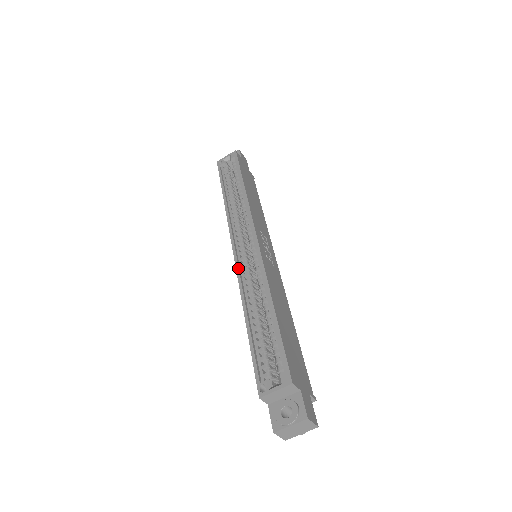
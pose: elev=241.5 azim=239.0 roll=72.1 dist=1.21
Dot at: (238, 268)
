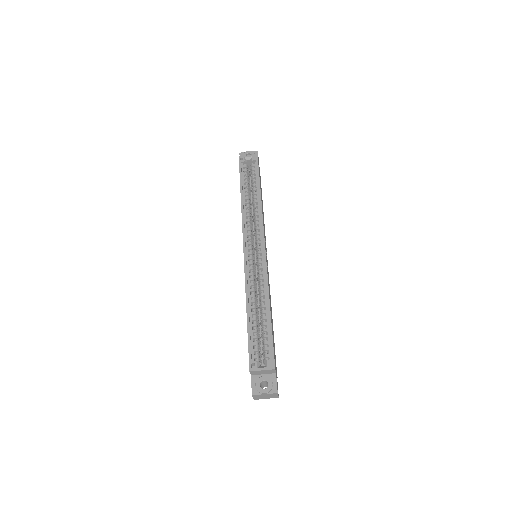
Dot at: (246, 266)
